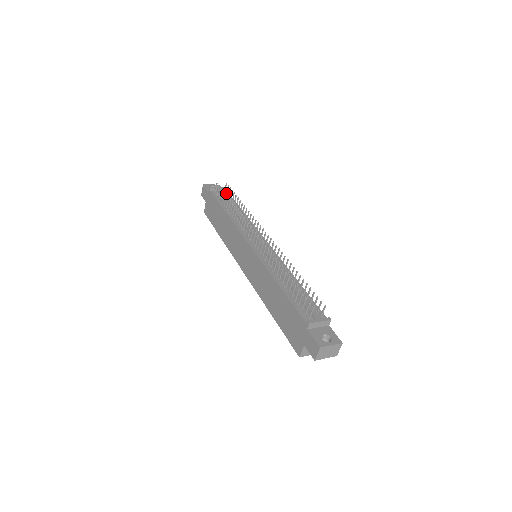
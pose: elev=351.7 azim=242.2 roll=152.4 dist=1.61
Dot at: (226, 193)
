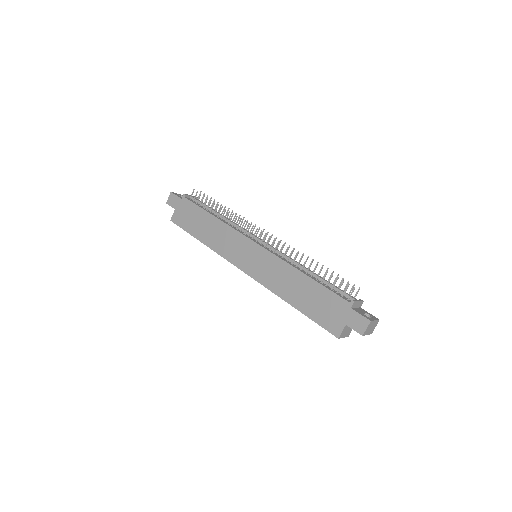
Dot at: occluded
